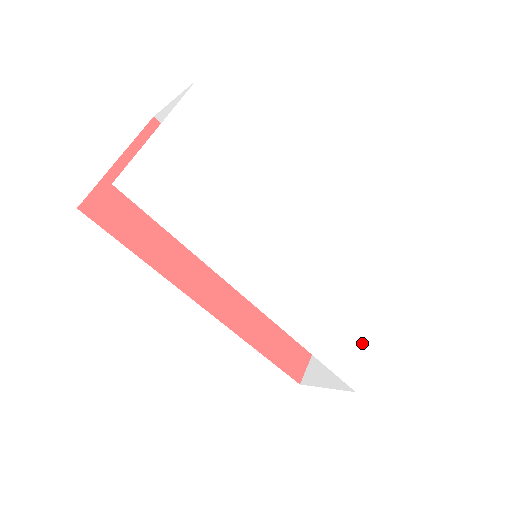
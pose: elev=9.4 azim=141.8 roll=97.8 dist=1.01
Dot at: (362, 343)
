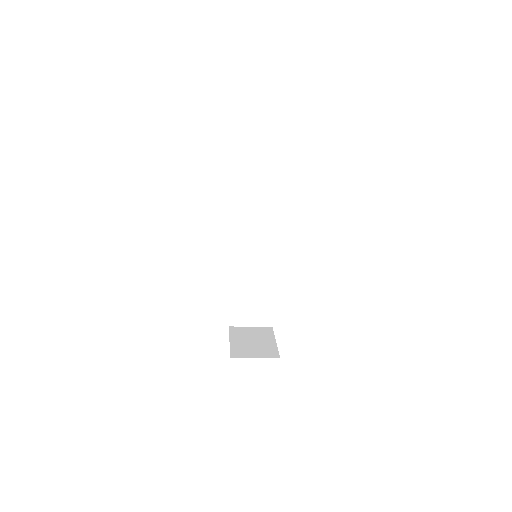
Dot at: occluded
